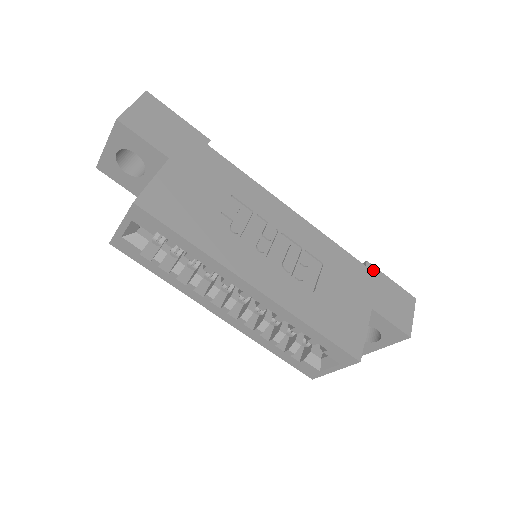
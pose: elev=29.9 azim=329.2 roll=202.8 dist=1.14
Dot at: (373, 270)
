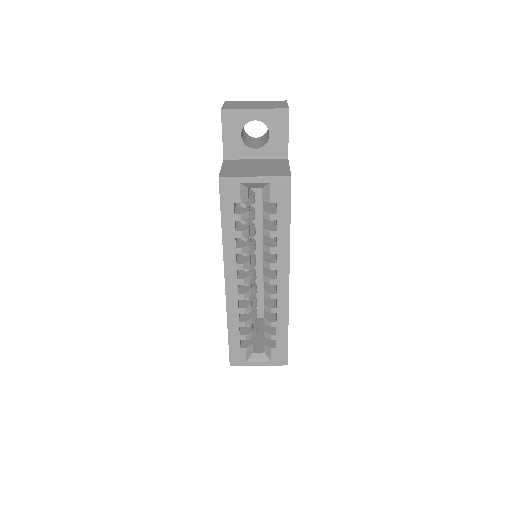
Dot at: occluded
